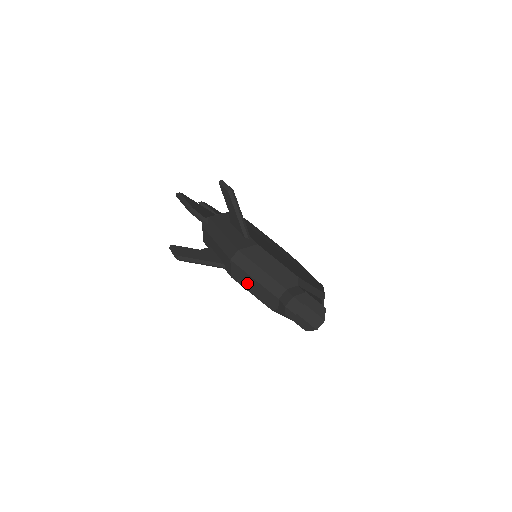
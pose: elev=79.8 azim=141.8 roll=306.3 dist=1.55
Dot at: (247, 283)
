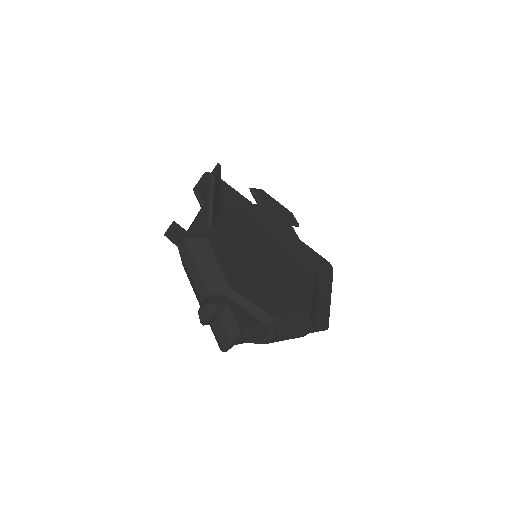
Dot at: (188, 276)
